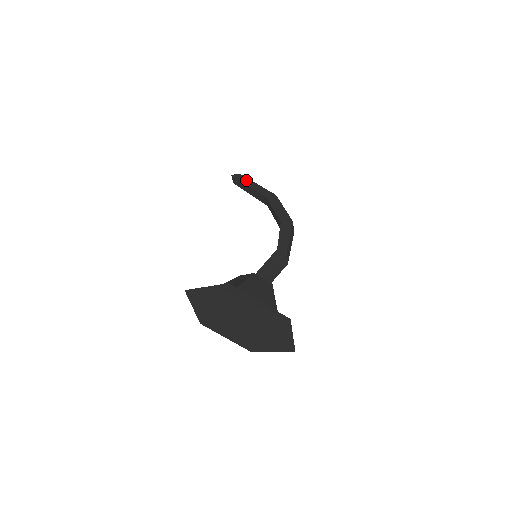
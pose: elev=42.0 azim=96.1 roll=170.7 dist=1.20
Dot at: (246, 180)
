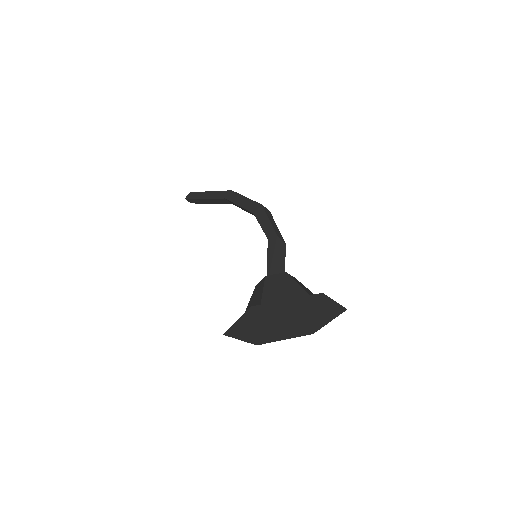
Dot at: (199, 195)
